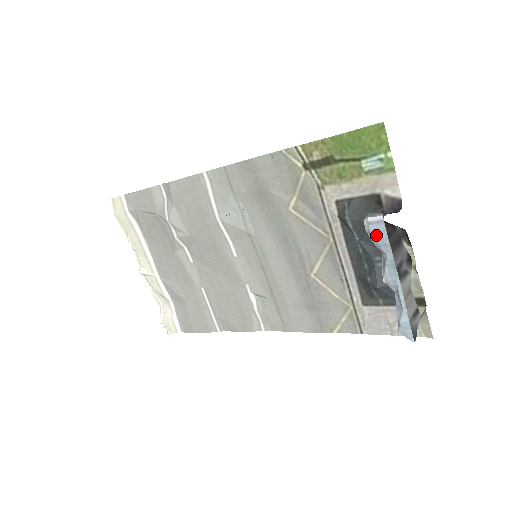
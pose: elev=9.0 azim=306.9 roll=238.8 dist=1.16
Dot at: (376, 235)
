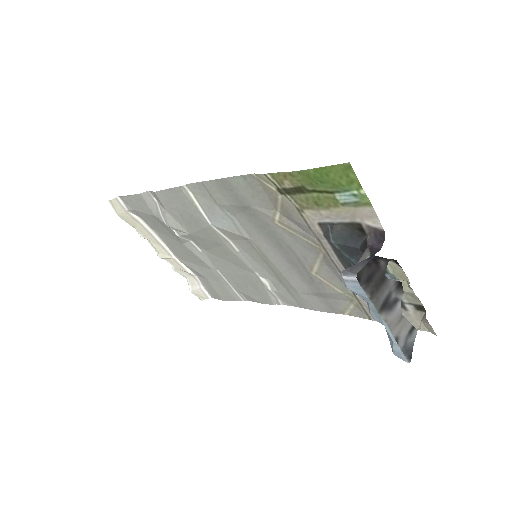
Dot at: (353, 290)
